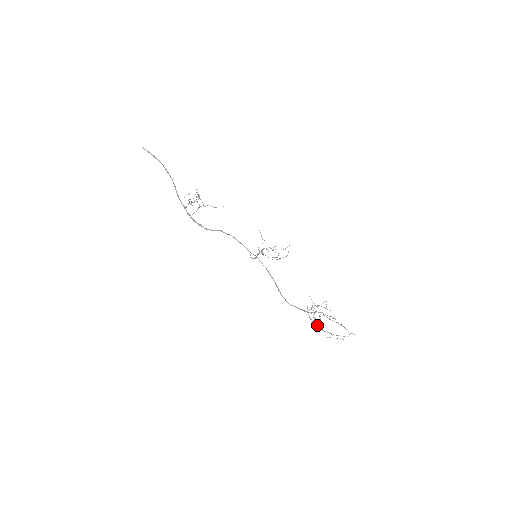
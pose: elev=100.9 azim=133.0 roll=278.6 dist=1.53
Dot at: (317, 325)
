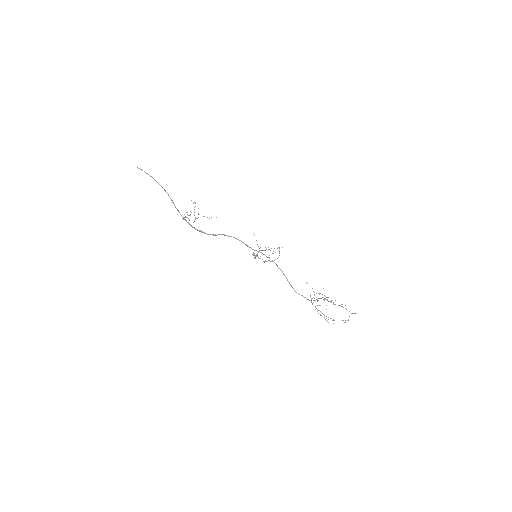
Dot at: (321, 312)
